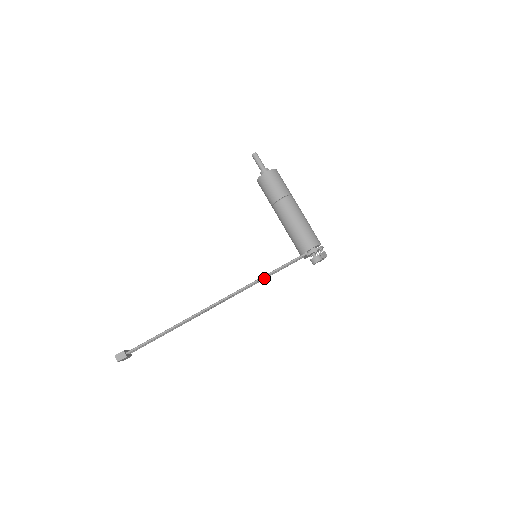
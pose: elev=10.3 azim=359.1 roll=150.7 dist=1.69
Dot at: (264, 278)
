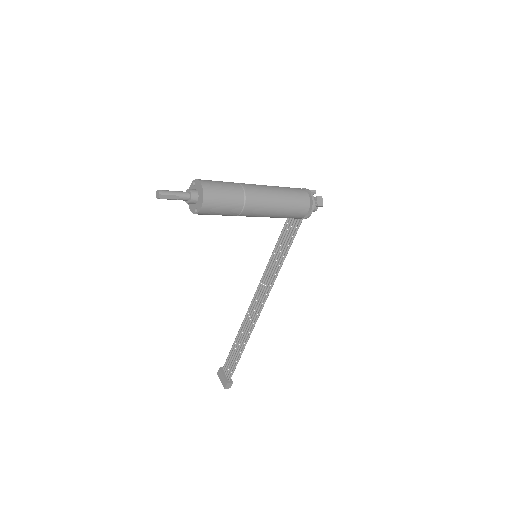
Dot at: (277, 259)
